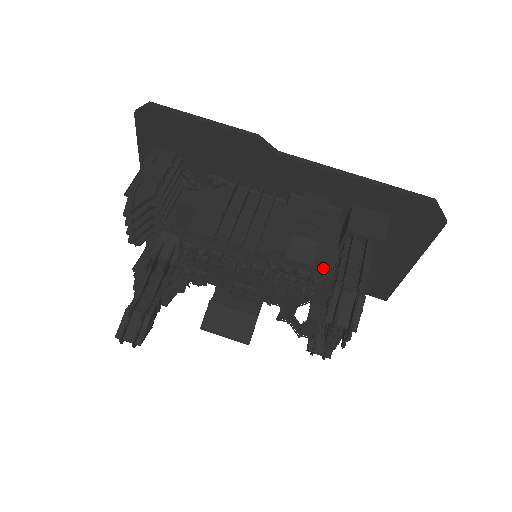
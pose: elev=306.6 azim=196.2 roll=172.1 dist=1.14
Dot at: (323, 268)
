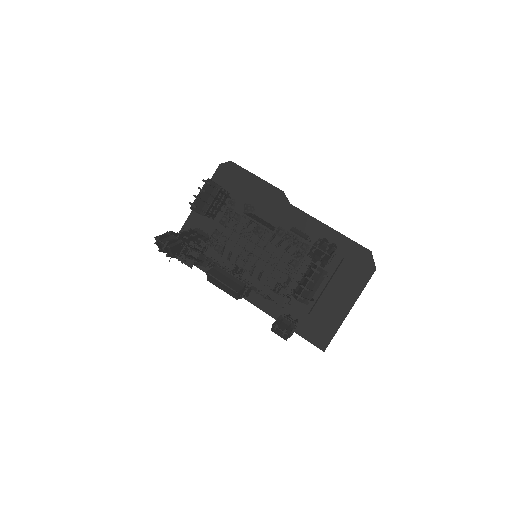
Dot at: occluded
